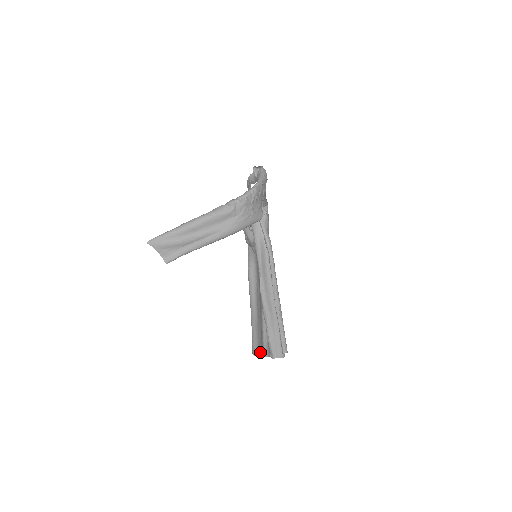
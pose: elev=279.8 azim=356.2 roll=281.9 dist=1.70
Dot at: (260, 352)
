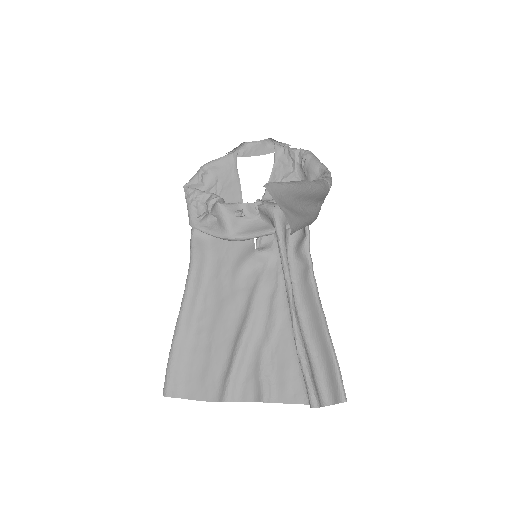
Dot at: (191, 393)
